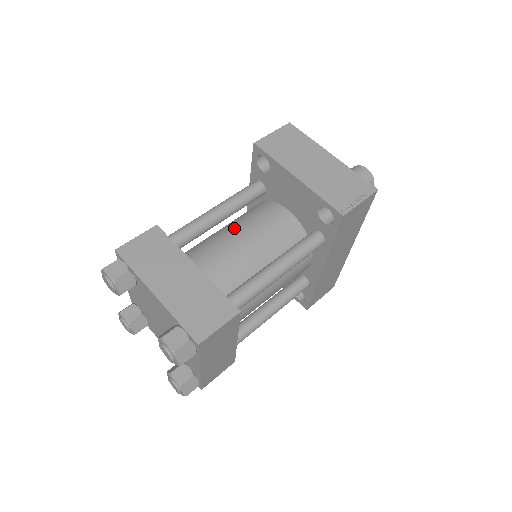
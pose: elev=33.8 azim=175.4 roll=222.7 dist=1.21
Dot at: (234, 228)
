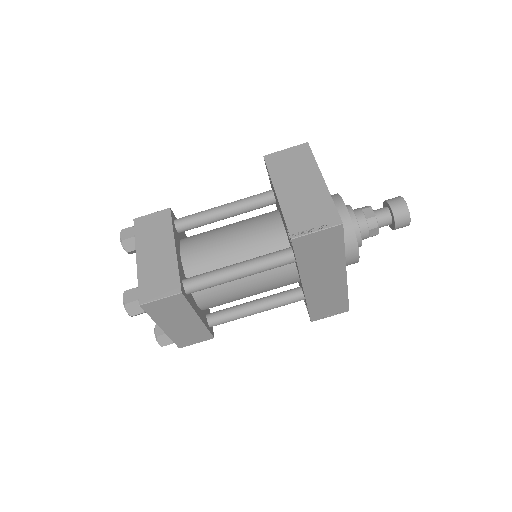
Dot at: (232, 226)
